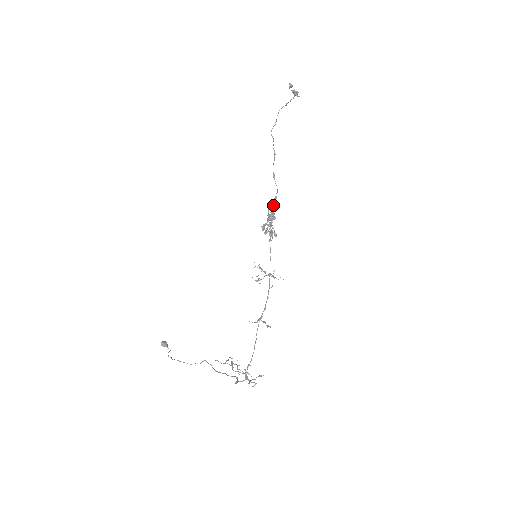
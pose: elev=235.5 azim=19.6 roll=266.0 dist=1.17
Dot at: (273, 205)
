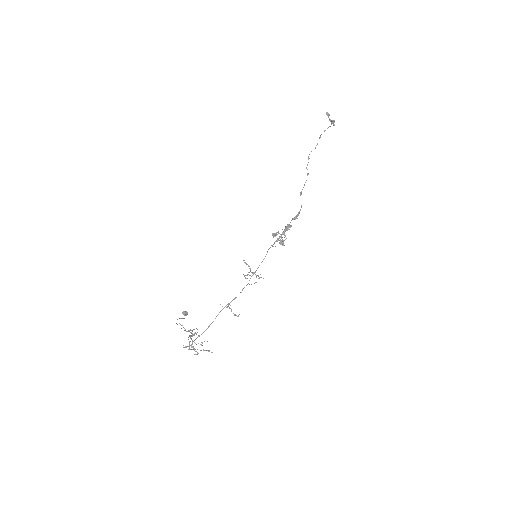
Dot at: (295, 219)
